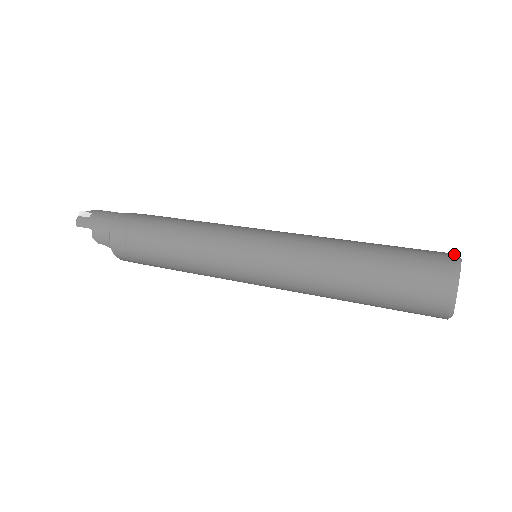
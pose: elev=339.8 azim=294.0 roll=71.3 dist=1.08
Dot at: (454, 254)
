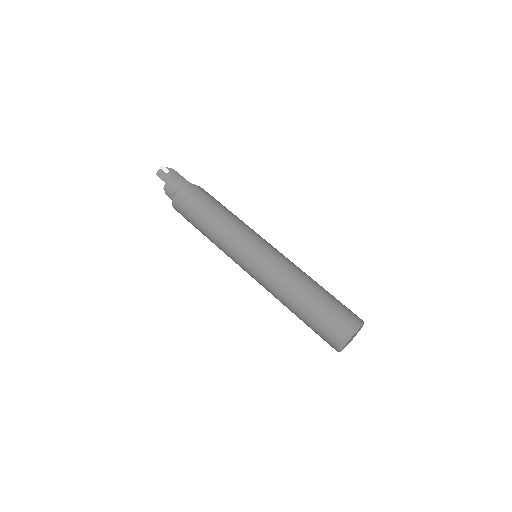
Dot at: (360, 321)
